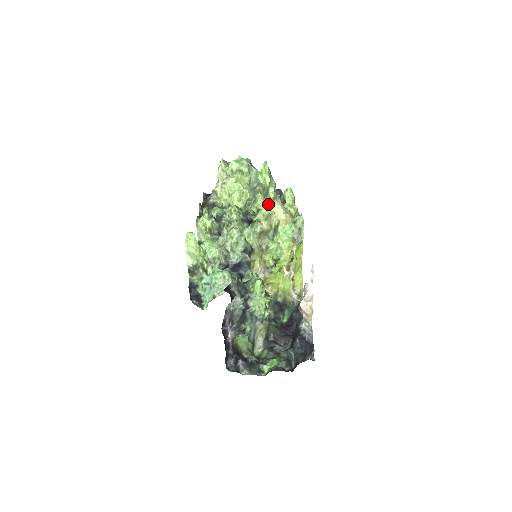
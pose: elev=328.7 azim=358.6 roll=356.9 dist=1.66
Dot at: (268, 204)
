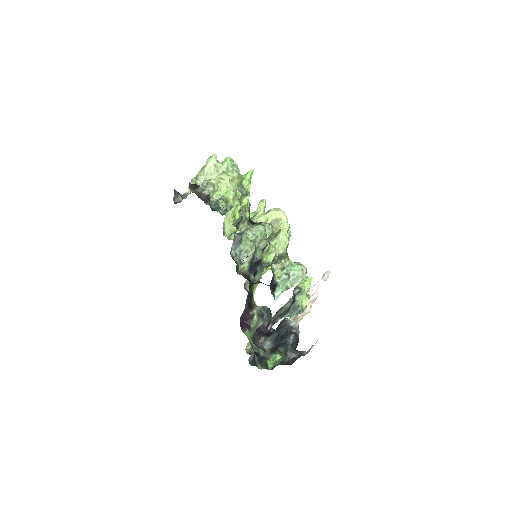
Dot at: (271, 210)
